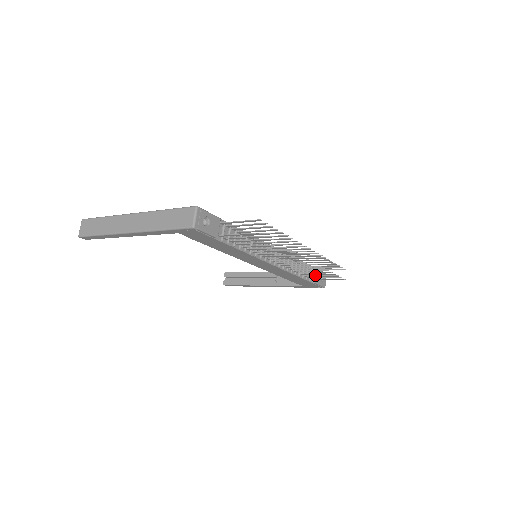
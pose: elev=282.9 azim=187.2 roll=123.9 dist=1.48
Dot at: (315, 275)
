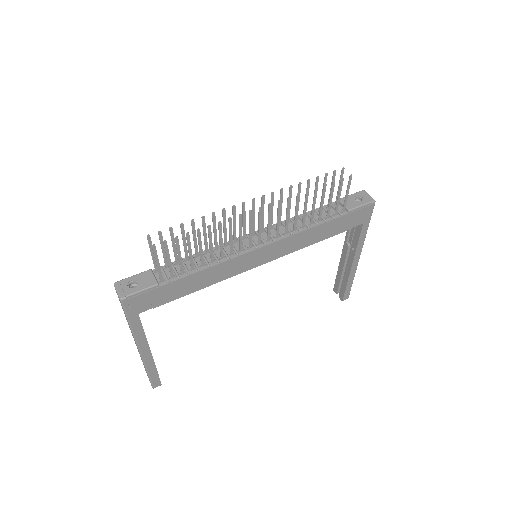
Dot at: occluded
